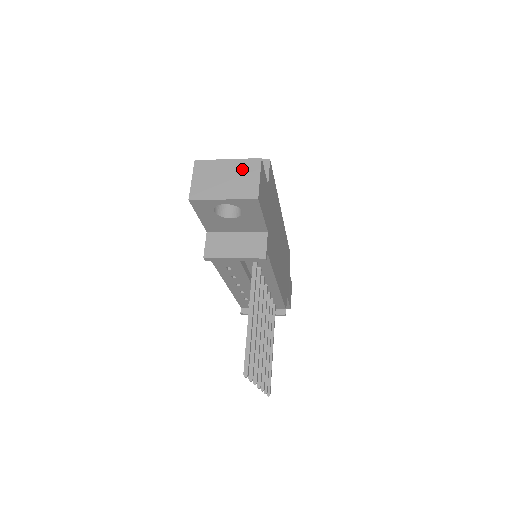
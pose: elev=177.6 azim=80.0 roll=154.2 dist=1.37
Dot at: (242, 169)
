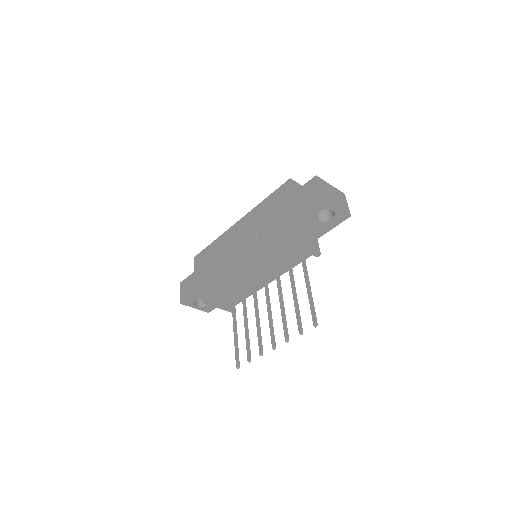
Dot at: (339, 195)
